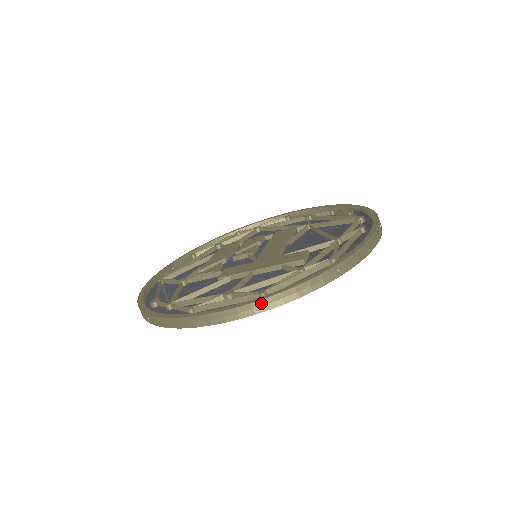
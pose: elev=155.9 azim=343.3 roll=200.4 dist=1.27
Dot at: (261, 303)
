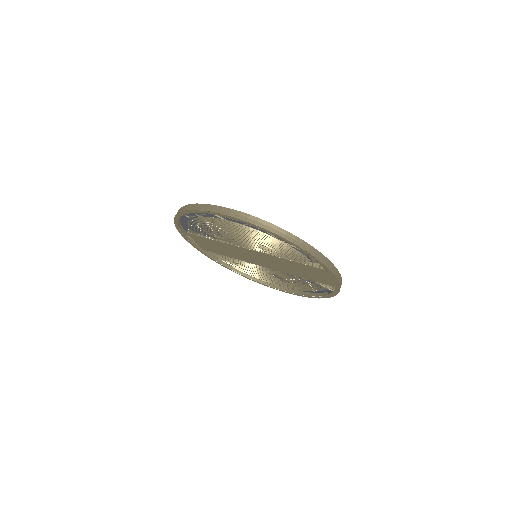
Dot at: (255, 219)
